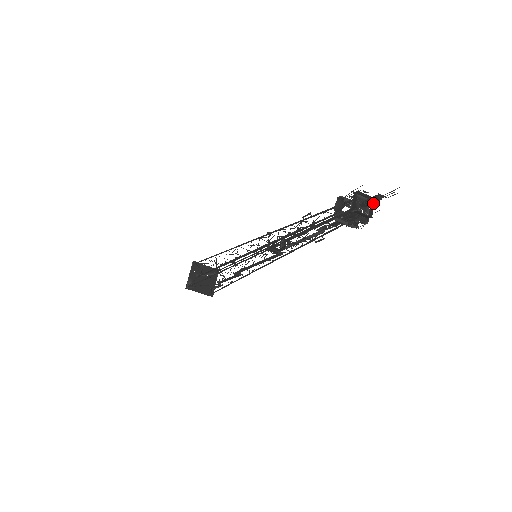
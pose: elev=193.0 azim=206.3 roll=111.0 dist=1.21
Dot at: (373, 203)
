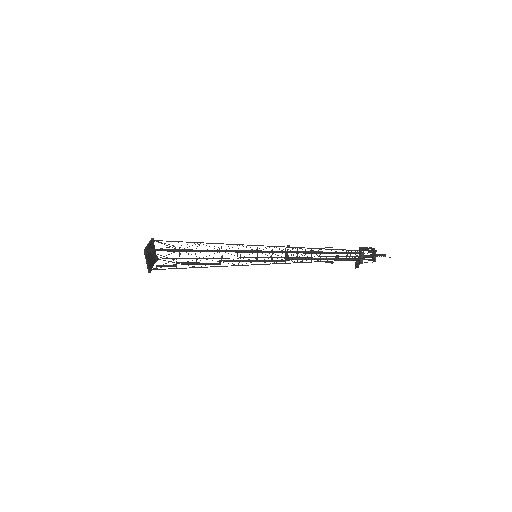
Dot at: (381, 256)
